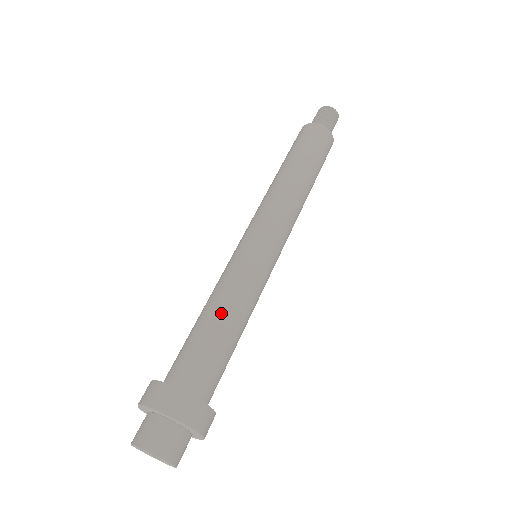
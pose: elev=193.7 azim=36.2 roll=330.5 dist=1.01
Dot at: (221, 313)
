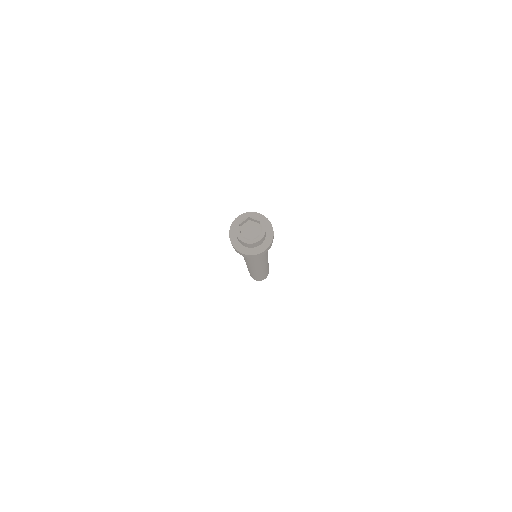
Dot at: occluded
